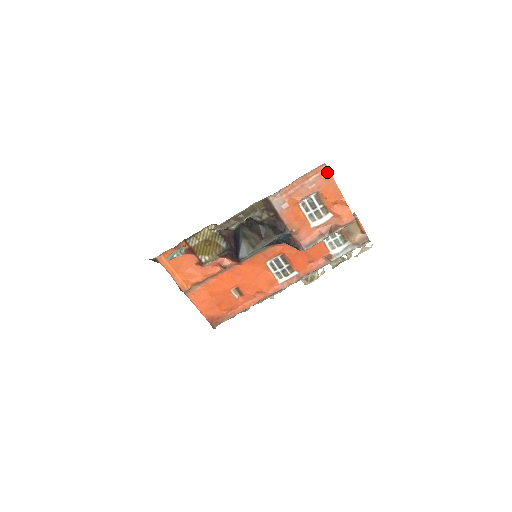
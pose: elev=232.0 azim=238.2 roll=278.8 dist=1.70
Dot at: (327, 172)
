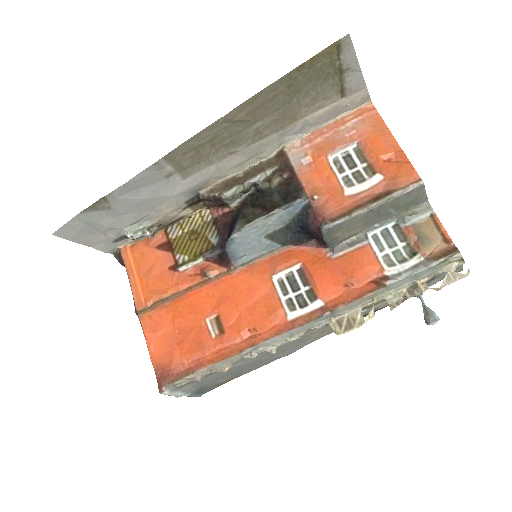
Dot at: (375, 115)
